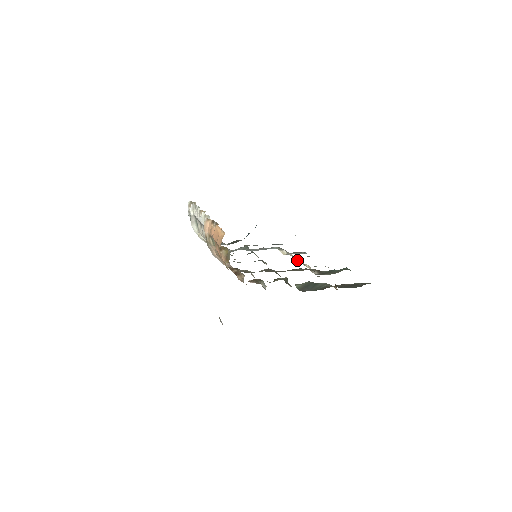
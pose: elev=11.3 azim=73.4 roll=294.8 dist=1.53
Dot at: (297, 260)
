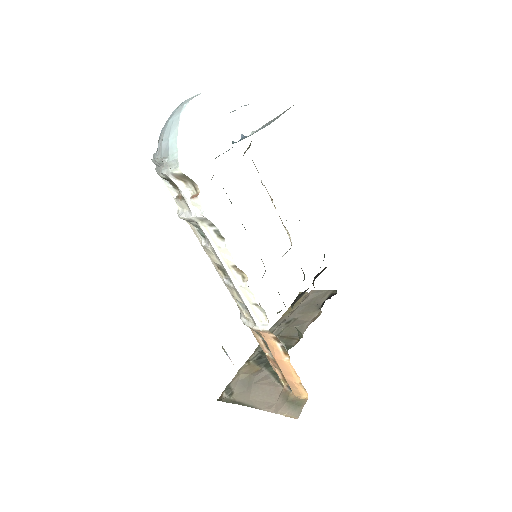
Dot at: (269, 195)
